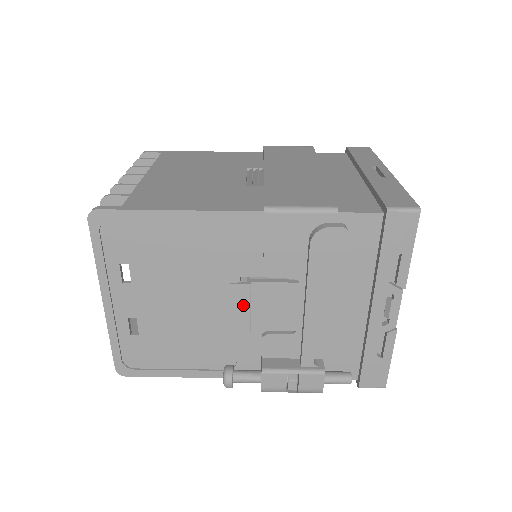
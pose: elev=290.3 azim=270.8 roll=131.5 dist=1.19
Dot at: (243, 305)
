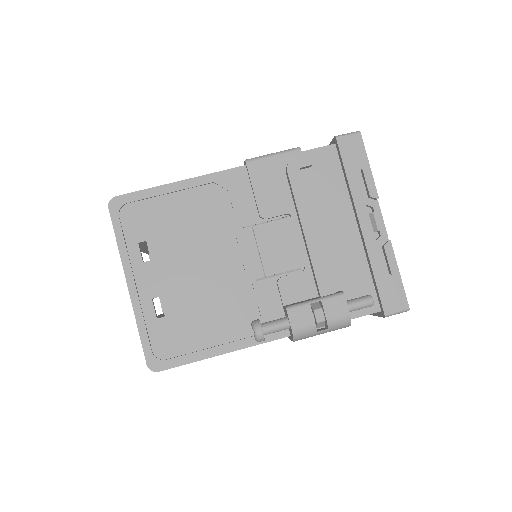
Dot at: (251, 249)
